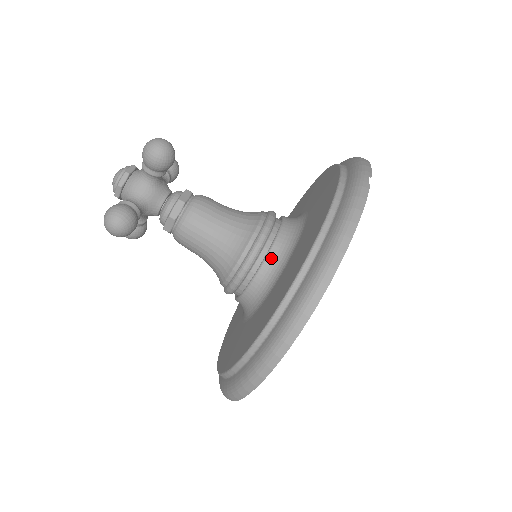
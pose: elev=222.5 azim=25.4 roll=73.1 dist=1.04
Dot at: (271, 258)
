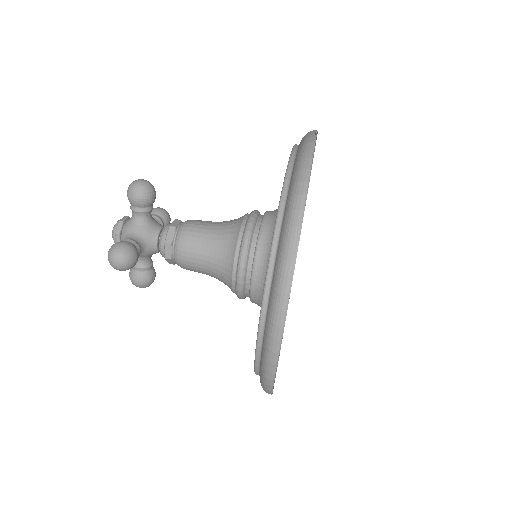
Dot at: (262, 239)
